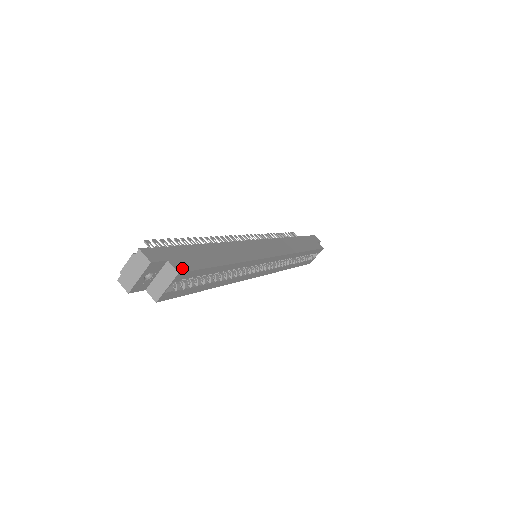
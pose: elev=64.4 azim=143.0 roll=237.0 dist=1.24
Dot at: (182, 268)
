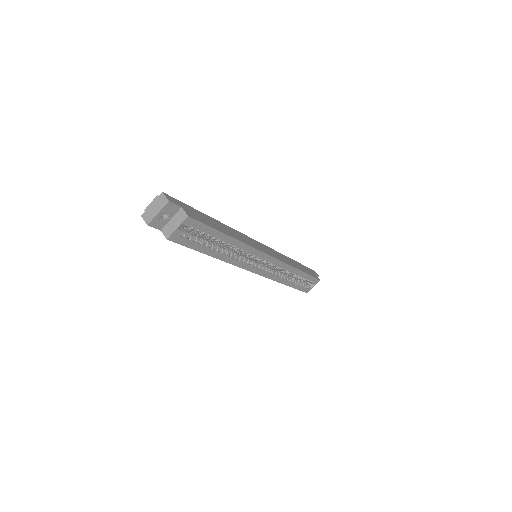
Dot at: (191, 216)
